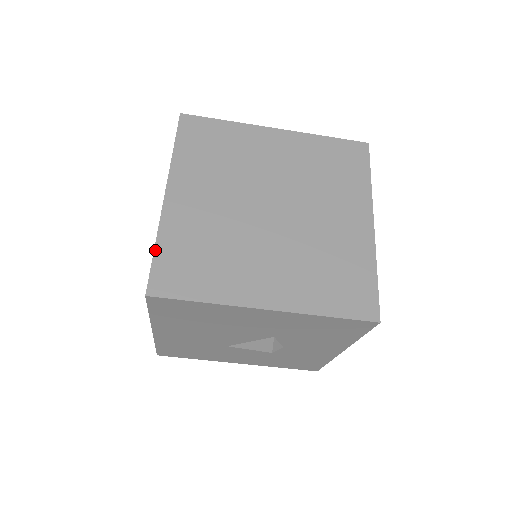
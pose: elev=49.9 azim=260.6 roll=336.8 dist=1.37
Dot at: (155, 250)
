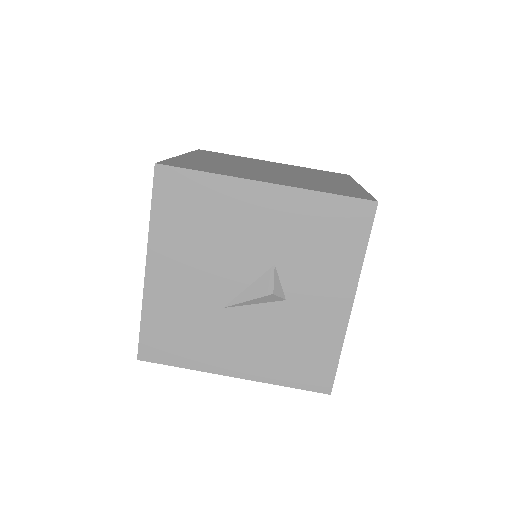
Dot at: (168, 159)
